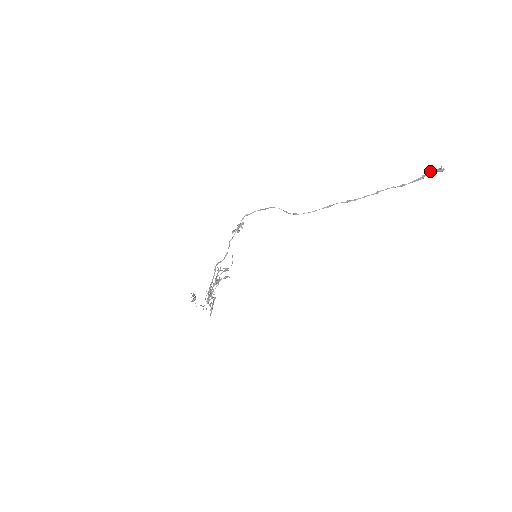
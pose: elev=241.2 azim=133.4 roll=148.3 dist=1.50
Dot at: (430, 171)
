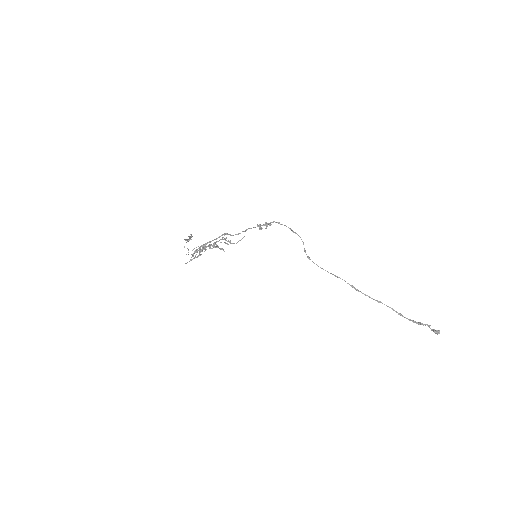
Dot at: (429, 325)
